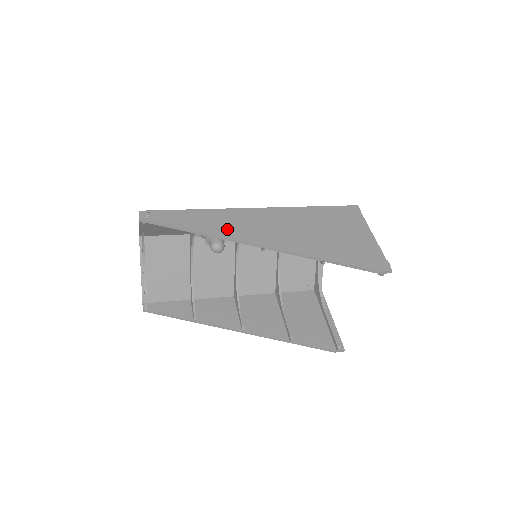
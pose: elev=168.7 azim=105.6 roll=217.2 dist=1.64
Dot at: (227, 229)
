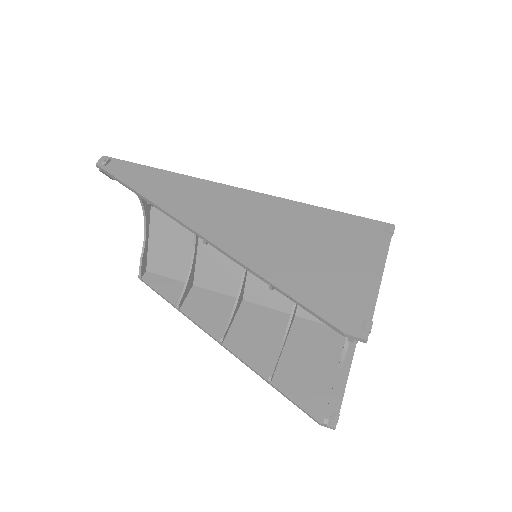
Dot at: (177, 202)
